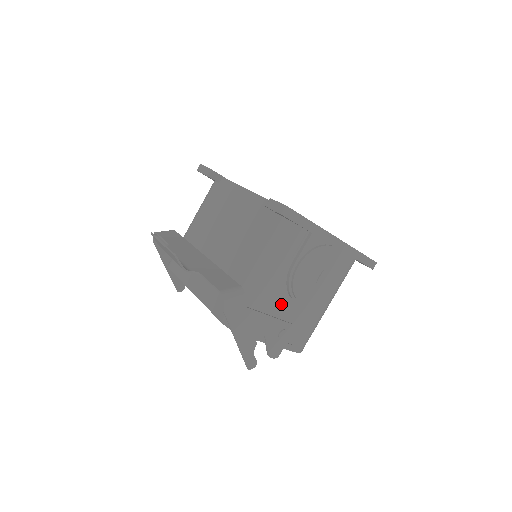
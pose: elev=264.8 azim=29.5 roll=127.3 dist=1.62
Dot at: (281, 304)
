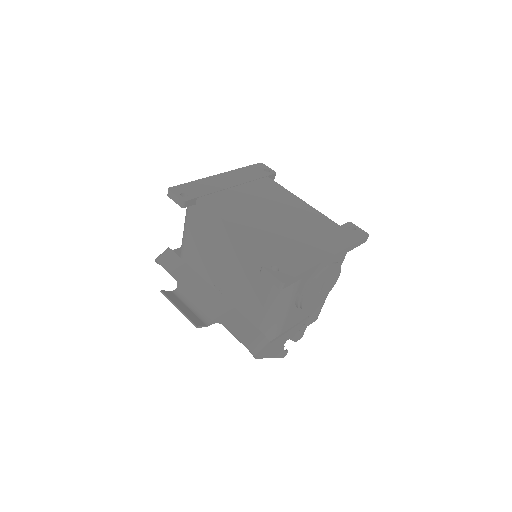
Dot at: (295, 317)
